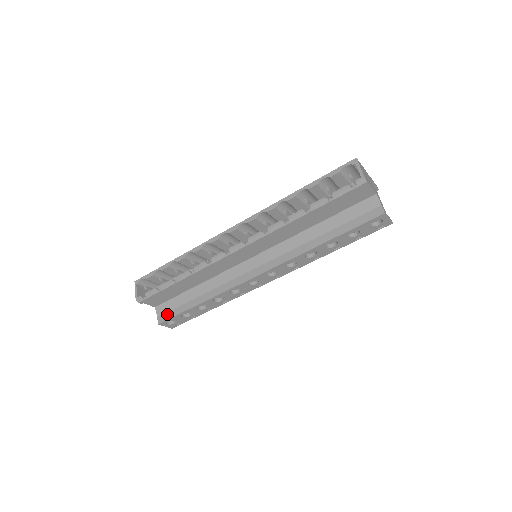
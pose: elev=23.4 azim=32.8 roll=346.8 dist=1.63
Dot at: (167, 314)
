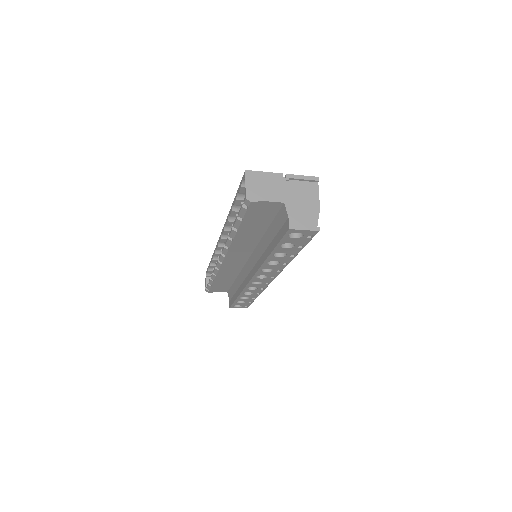
Dot at: (231, 300)
